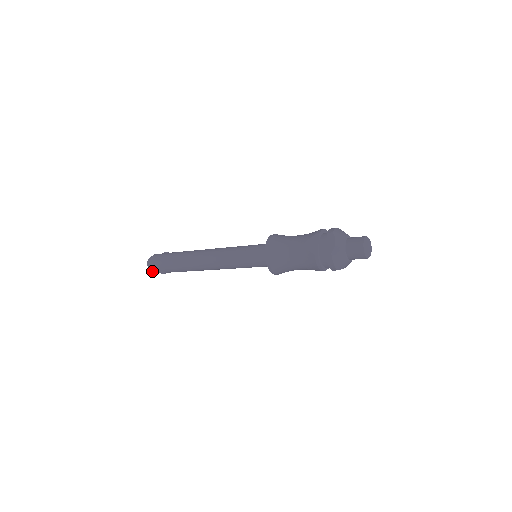
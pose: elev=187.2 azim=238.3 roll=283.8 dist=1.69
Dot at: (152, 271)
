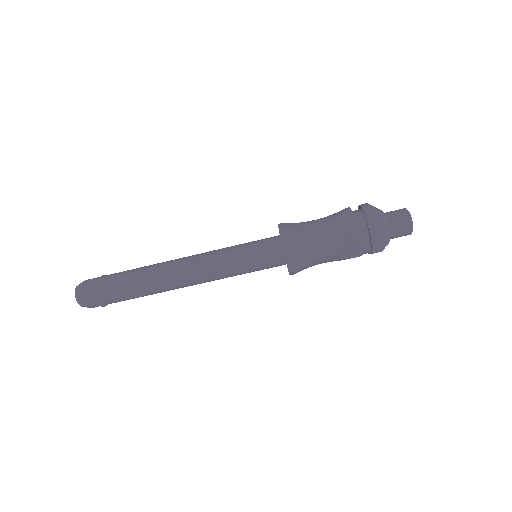
Dot at: (83, 305)
